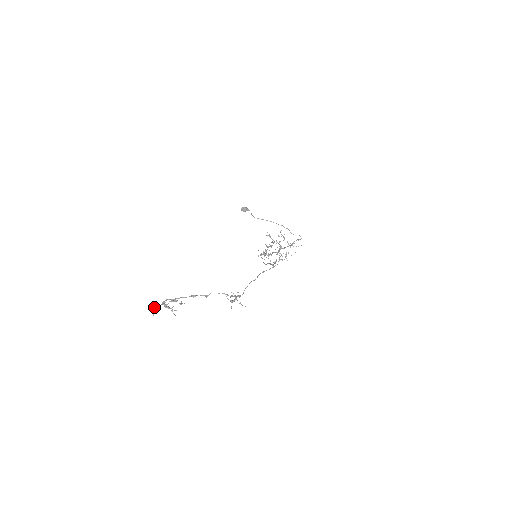
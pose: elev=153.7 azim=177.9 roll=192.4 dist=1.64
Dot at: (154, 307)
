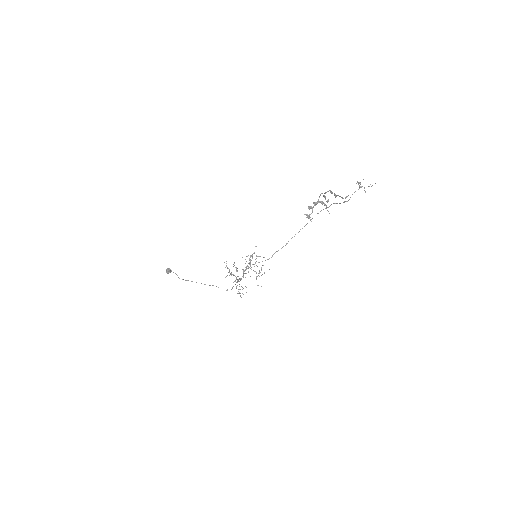
Dot at: (312, 207)
